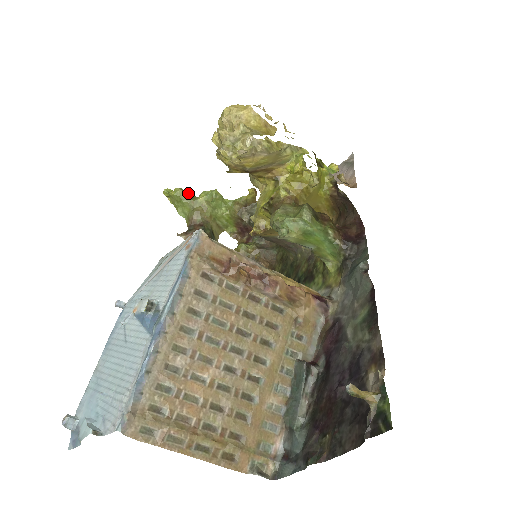
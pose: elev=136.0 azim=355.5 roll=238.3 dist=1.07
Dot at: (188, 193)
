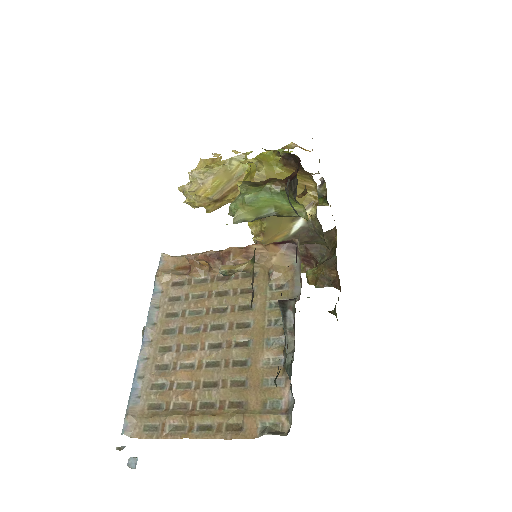
Dot at: occluded
